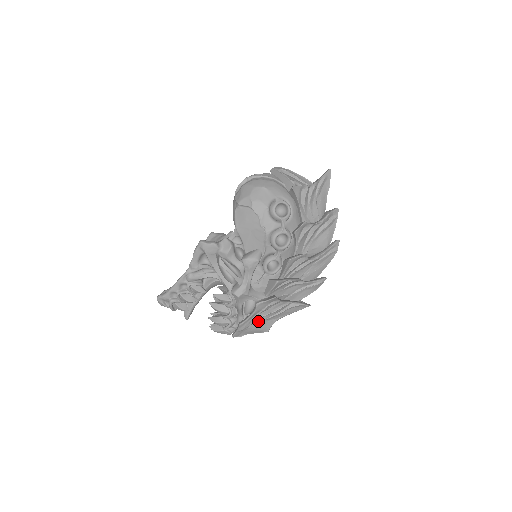
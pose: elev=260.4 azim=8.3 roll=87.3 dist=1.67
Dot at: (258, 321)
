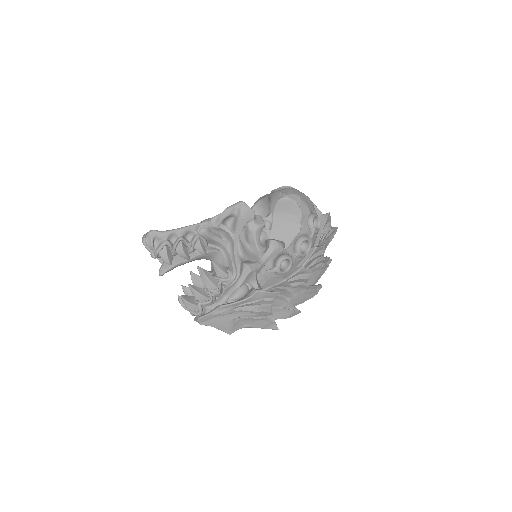
Dot at: (236, 314)
